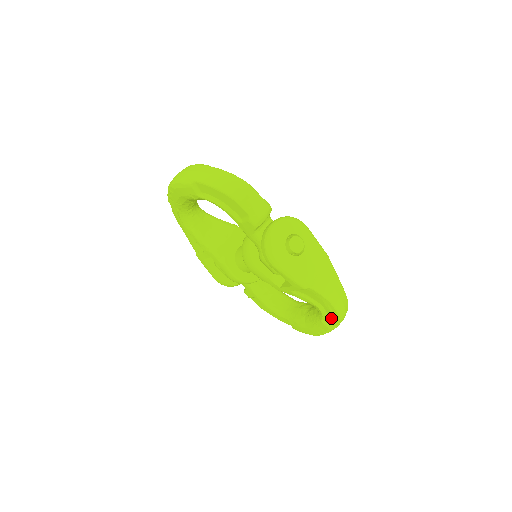
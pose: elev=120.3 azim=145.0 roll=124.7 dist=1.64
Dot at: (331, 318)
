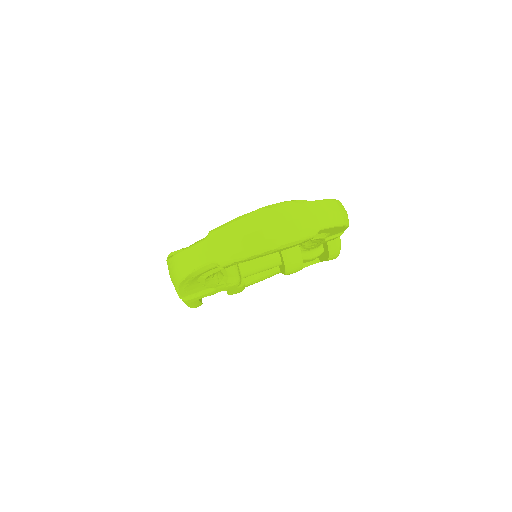
Dot at: occluded
